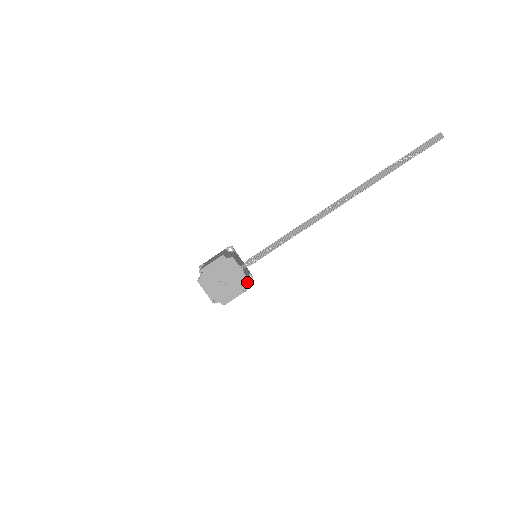
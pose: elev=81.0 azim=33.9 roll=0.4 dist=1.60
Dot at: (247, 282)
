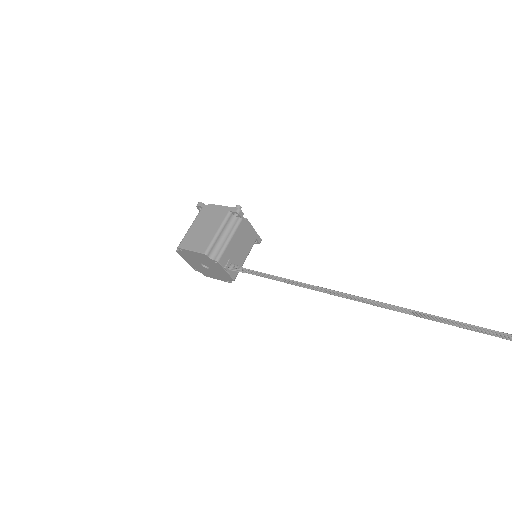
Dot at: occluded
